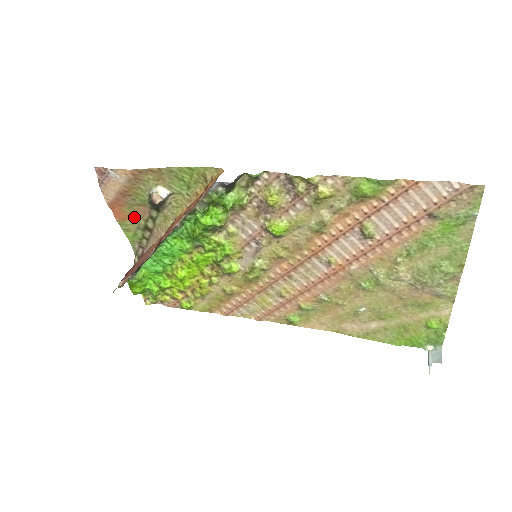
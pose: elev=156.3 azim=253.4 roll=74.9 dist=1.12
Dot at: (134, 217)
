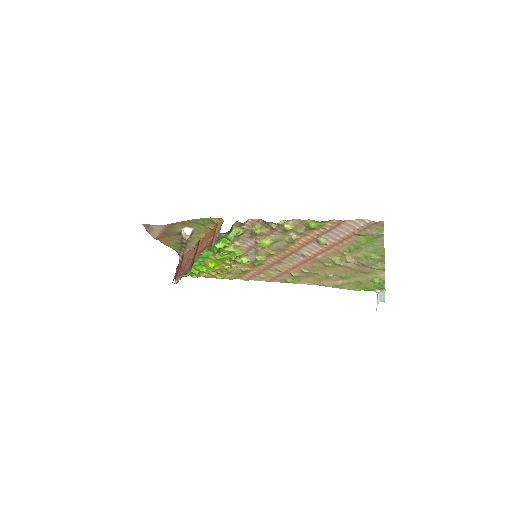
Dot at: (173, 240)
